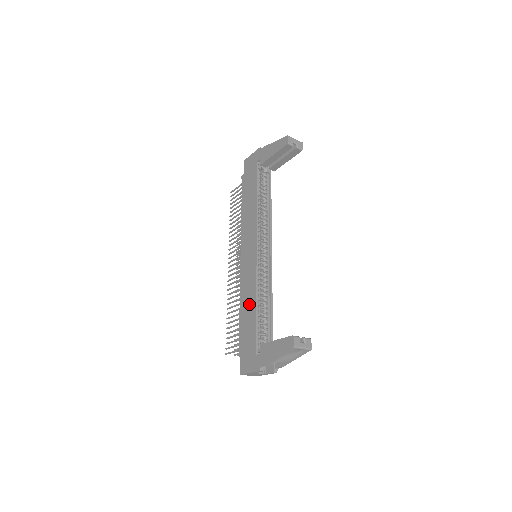
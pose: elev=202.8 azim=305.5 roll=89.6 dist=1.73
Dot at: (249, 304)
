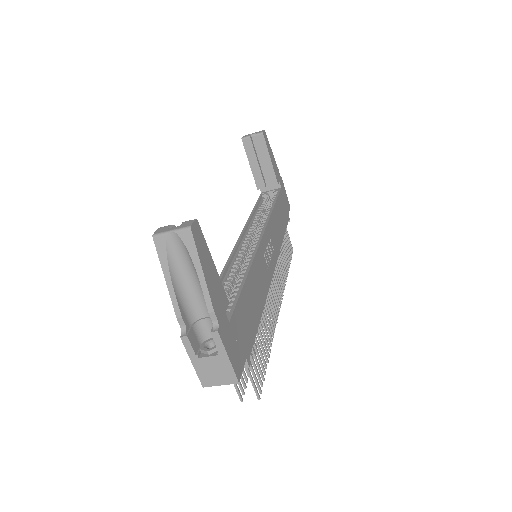
Dot at: occluded
